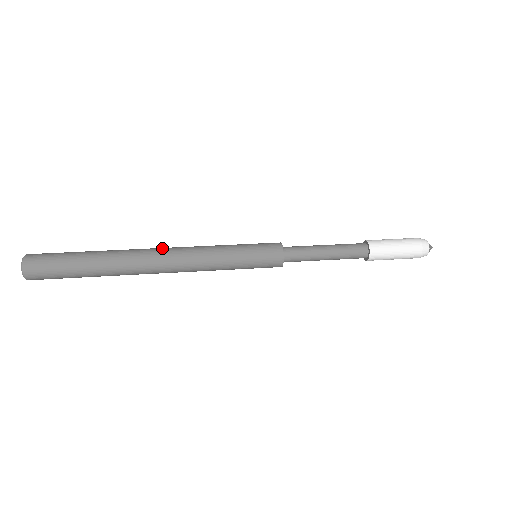
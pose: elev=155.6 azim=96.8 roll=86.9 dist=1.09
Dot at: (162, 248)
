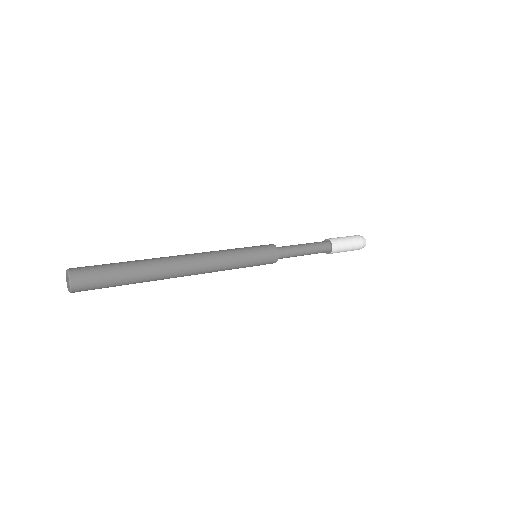
Dot at: (188, 255)
